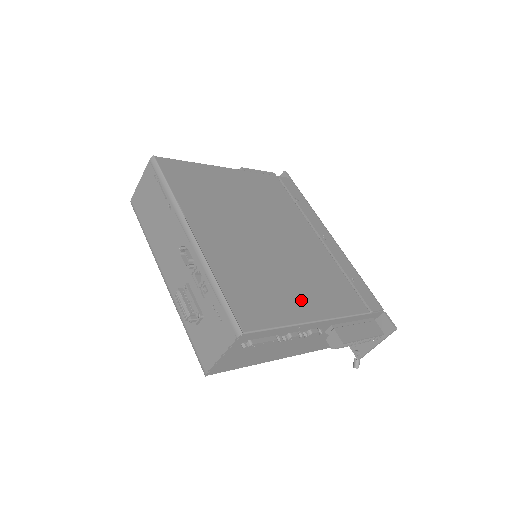
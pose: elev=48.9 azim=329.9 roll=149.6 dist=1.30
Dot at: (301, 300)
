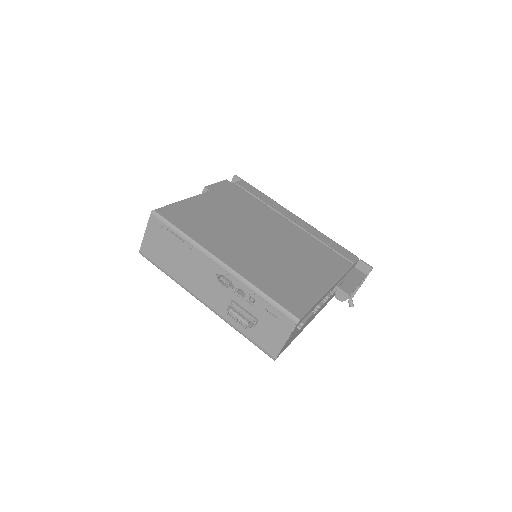
Dot at: (313, 278)
